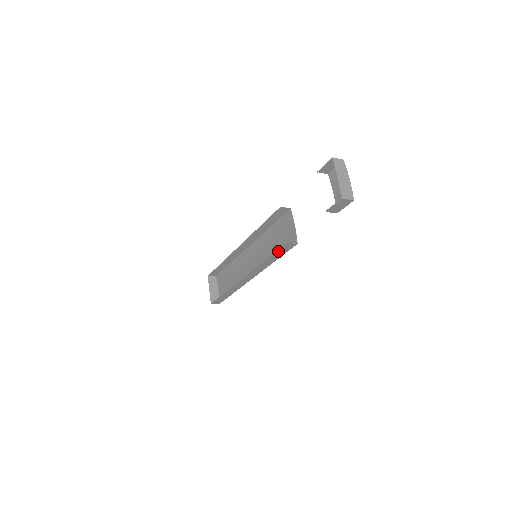
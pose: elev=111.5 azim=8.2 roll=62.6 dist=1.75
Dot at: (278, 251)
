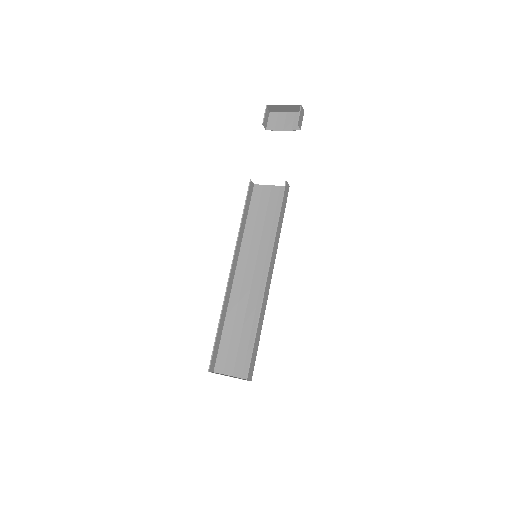
Dot at: (283, 200)
